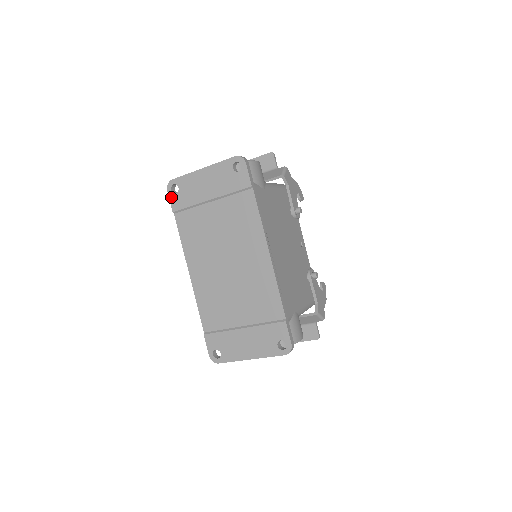
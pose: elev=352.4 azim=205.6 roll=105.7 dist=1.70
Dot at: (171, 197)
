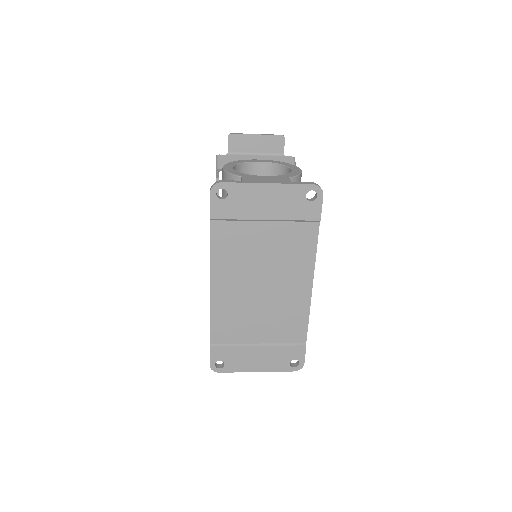
Dot at: (213, 202)
